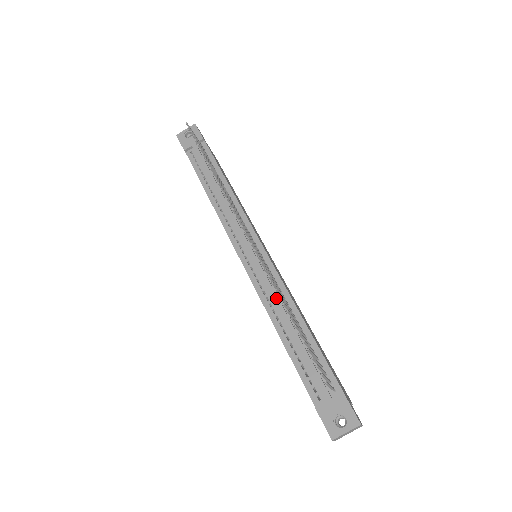
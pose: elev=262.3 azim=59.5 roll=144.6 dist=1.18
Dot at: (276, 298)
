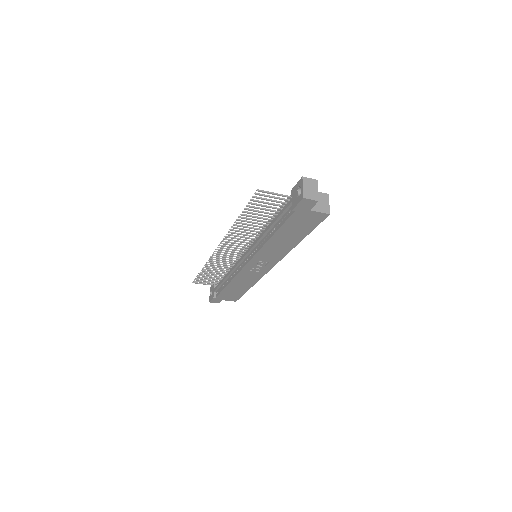
Dot at: (259, 237)
